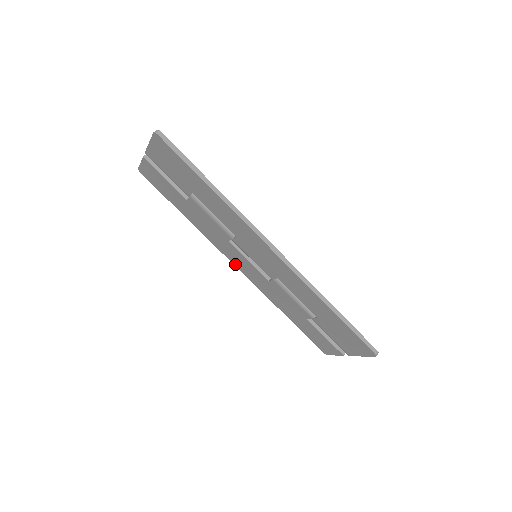
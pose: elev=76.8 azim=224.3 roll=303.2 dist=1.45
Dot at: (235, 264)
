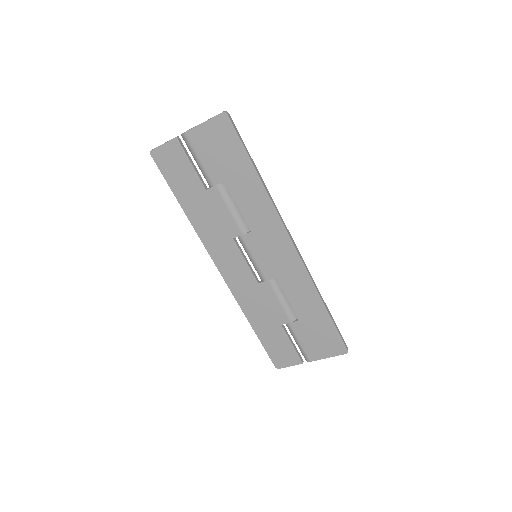
Dot at: (220, 267)
